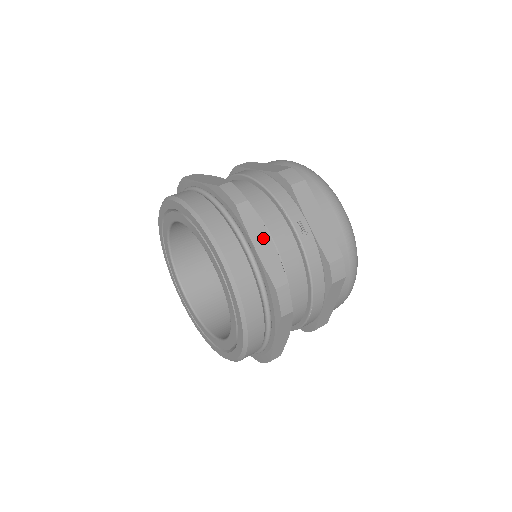
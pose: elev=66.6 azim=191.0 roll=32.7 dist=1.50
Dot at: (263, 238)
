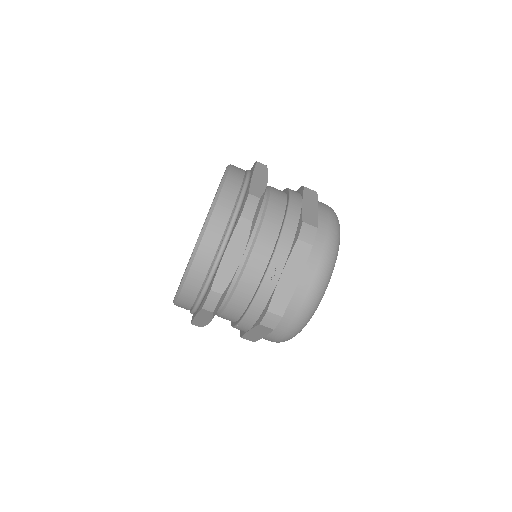
Dot at: (236, 253)
